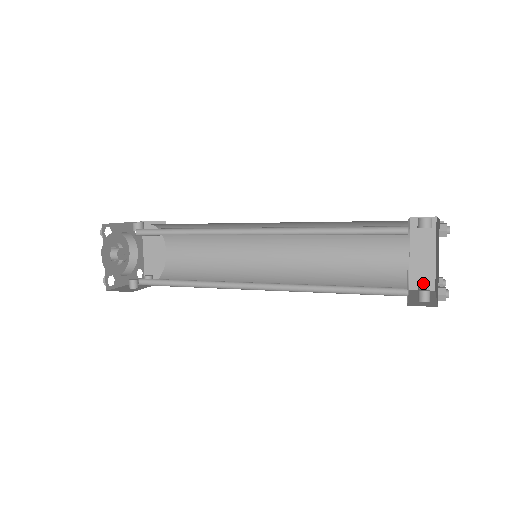
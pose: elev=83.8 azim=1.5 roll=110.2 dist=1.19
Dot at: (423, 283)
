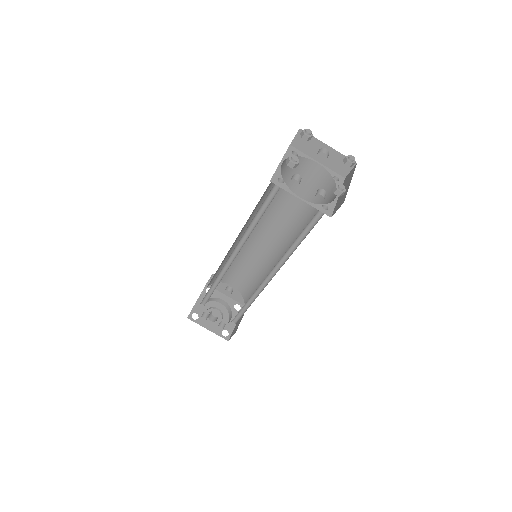
Dot at: (339, 205)
